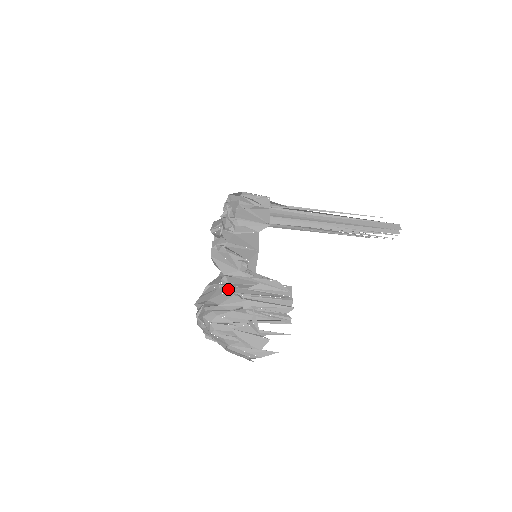
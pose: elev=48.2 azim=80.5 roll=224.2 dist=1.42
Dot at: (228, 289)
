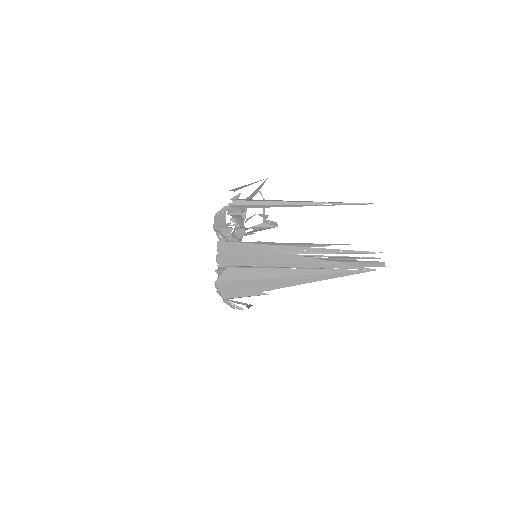
Dot at: occluded
